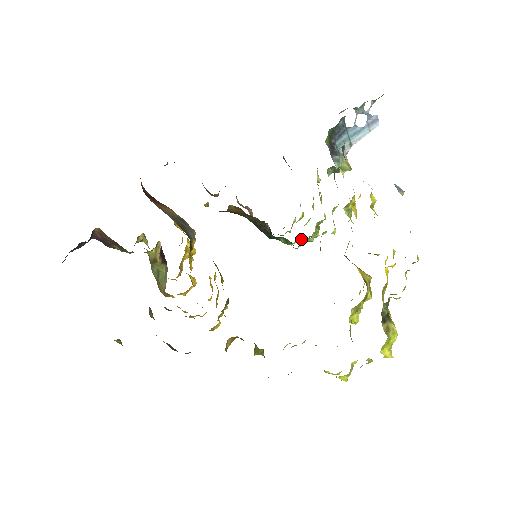
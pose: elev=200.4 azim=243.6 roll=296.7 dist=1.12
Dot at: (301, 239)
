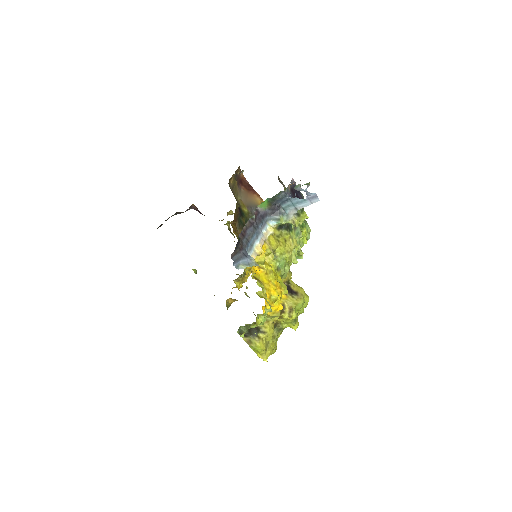
Dot at: occluded
